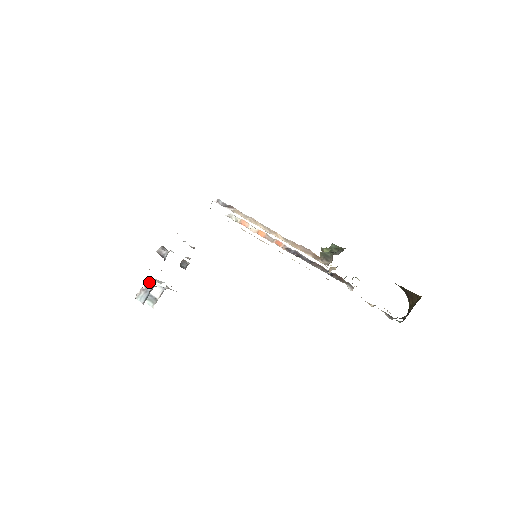
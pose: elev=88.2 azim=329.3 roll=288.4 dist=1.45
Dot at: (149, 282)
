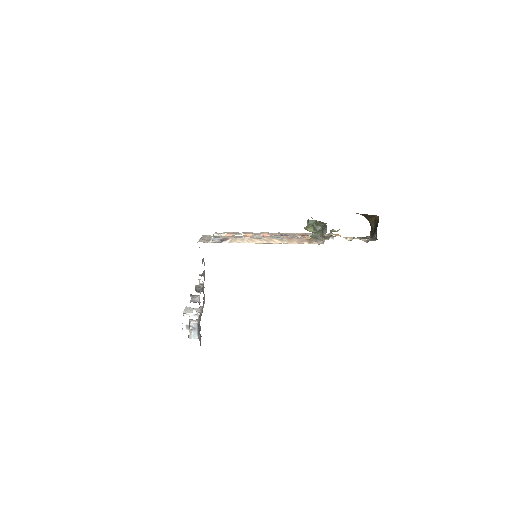
Dot at: (191, 322)
